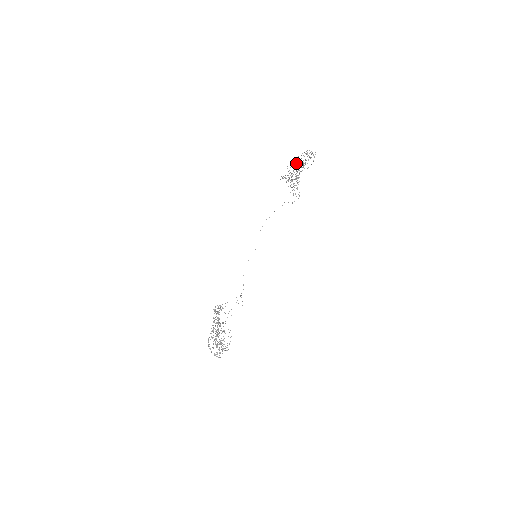
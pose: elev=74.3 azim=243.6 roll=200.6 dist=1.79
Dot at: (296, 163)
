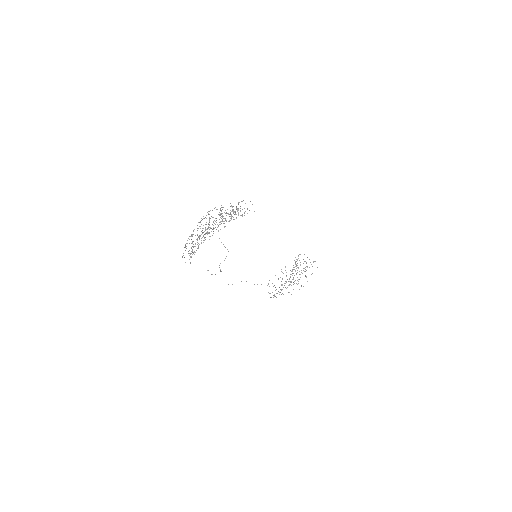
Dot at: occluded
